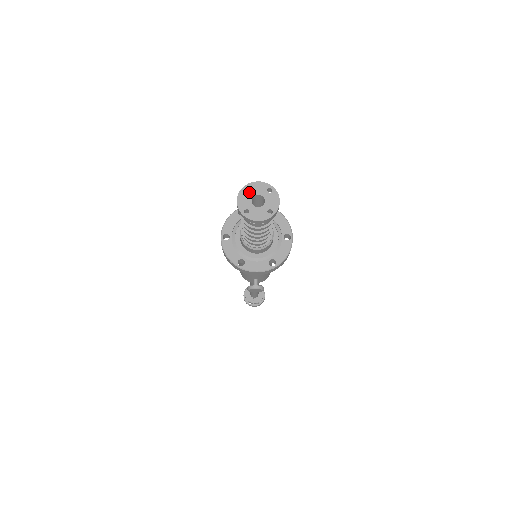
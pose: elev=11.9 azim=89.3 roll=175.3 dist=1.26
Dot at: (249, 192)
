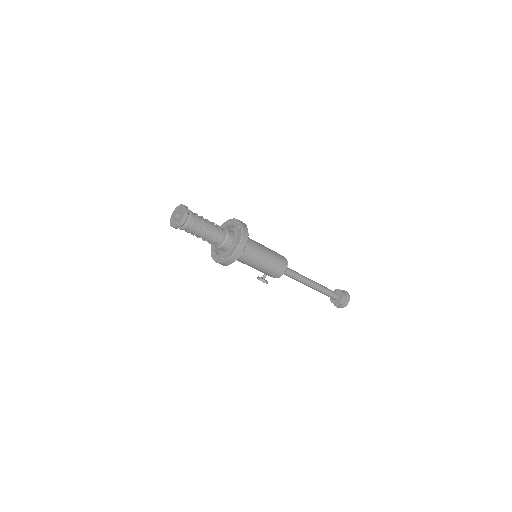
Dot at: (178, 209)
